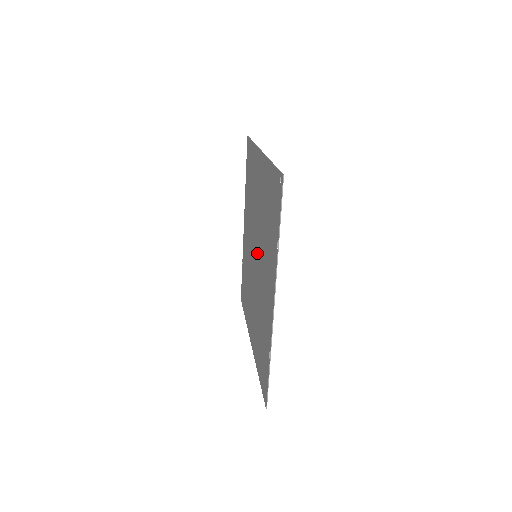
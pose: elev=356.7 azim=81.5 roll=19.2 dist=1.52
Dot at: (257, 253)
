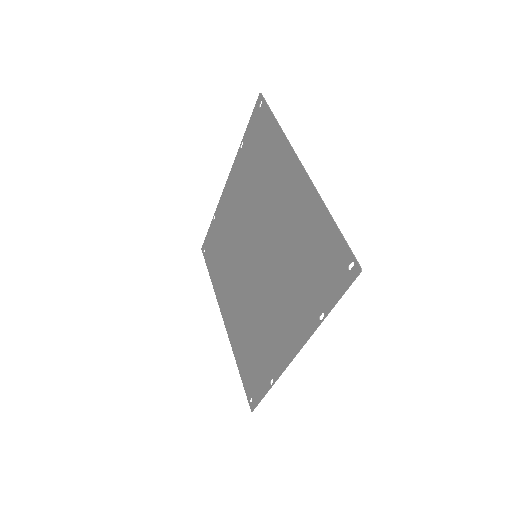
Dot at: (261, 259)
